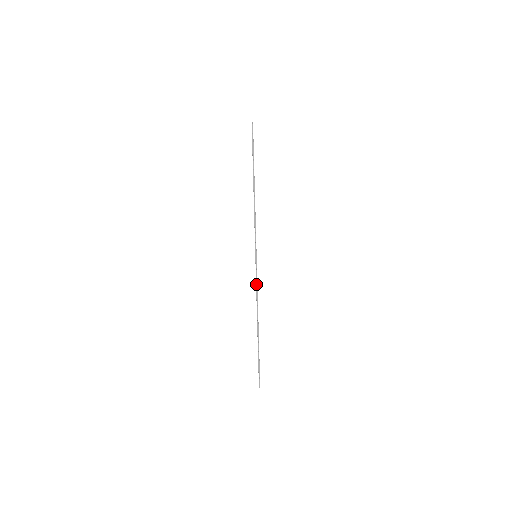
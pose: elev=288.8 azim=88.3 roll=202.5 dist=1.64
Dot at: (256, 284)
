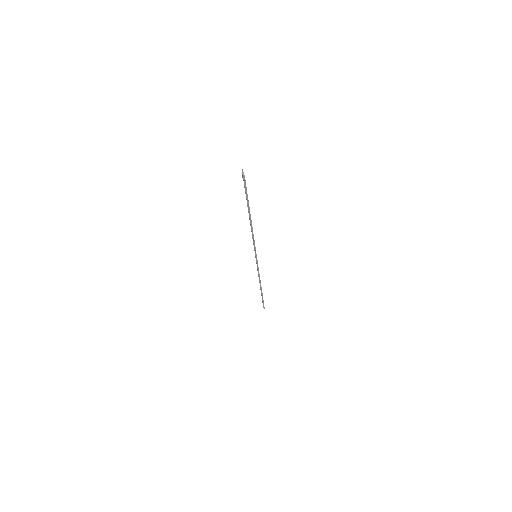
Dot at: (257, 270)
